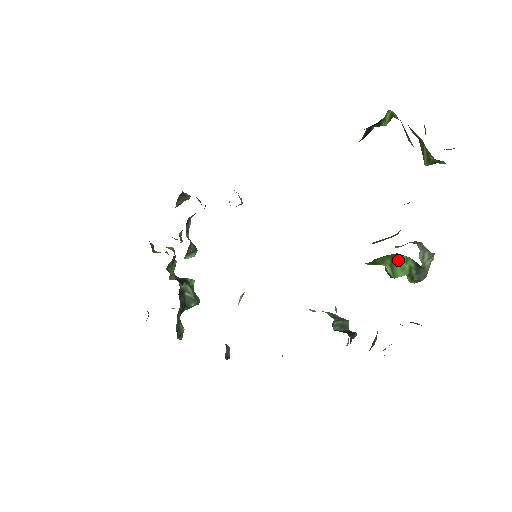
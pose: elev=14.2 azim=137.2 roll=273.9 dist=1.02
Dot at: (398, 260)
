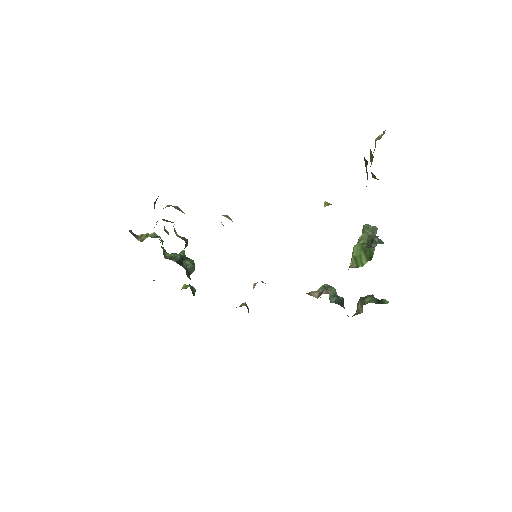
Dot at: occluded
